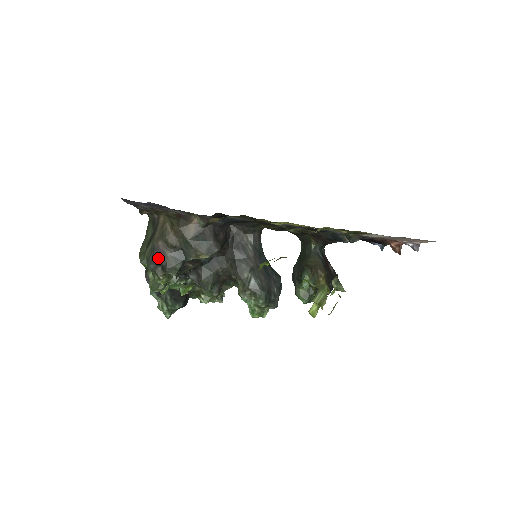
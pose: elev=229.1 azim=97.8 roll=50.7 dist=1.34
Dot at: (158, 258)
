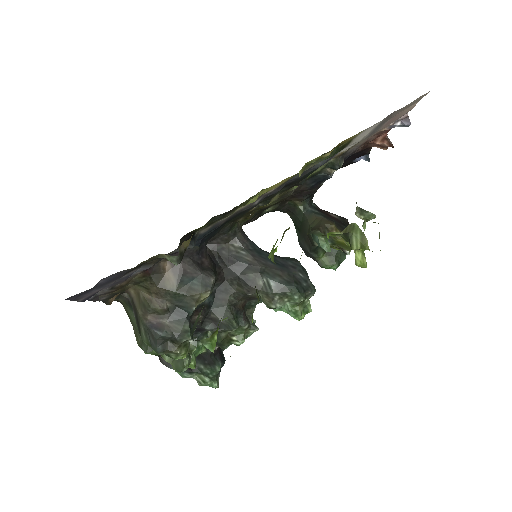
Dot at: (159, 334)
